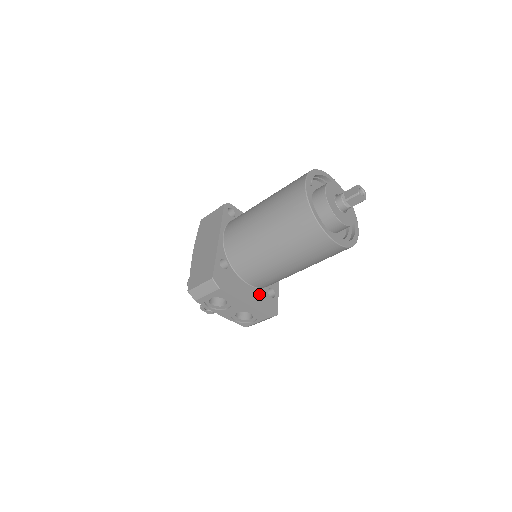
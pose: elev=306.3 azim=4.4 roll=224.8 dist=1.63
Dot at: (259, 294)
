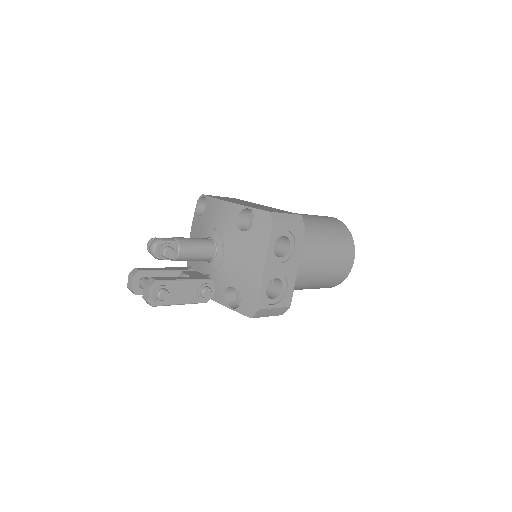
Dot at: occluded
